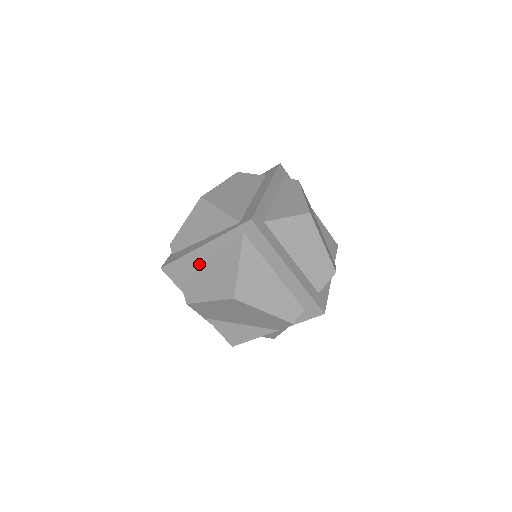
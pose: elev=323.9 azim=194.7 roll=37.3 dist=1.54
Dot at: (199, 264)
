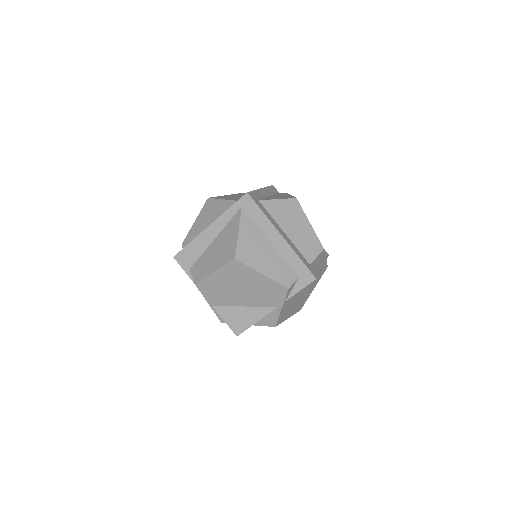
Dot at: (206, 246)
